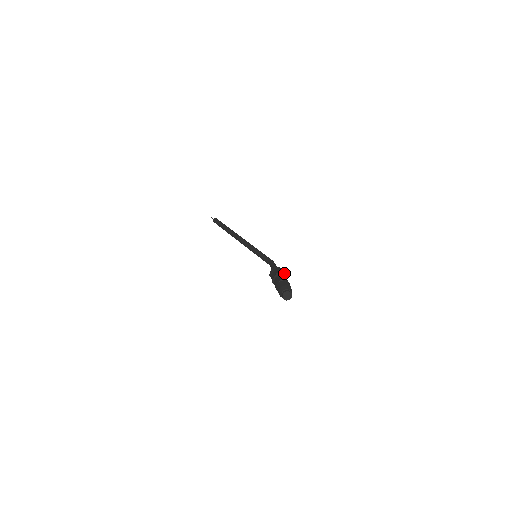
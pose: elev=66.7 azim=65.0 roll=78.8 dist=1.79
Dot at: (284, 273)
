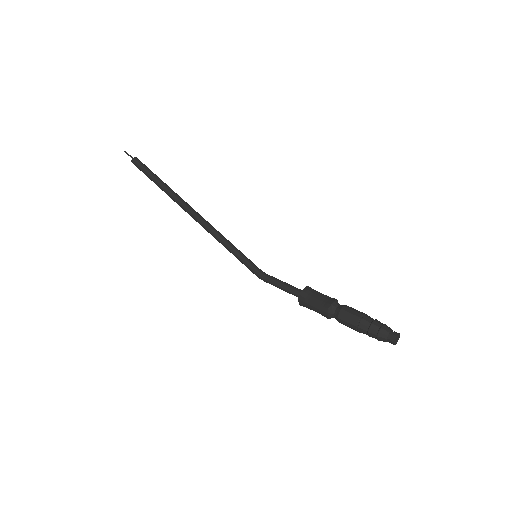
Dot at: occluded
